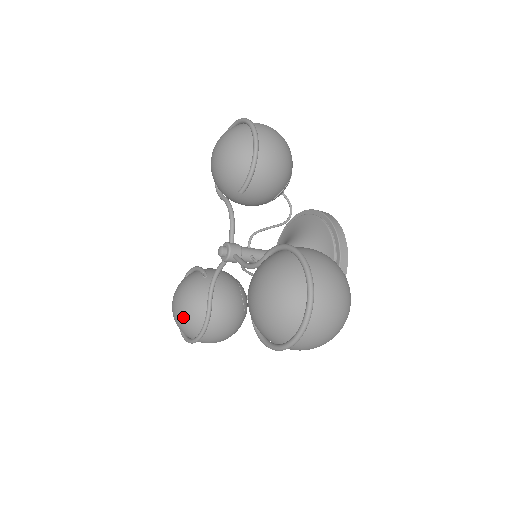
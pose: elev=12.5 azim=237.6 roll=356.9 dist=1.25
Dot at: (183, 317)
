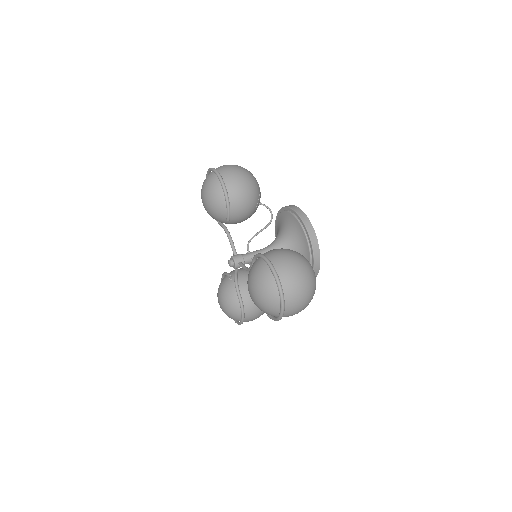
Dot at: (227, 310)
